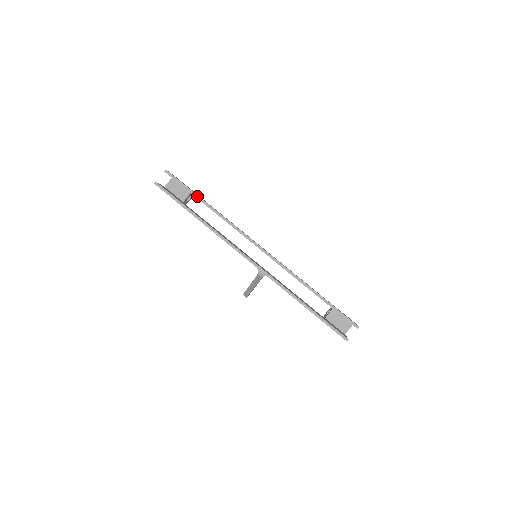
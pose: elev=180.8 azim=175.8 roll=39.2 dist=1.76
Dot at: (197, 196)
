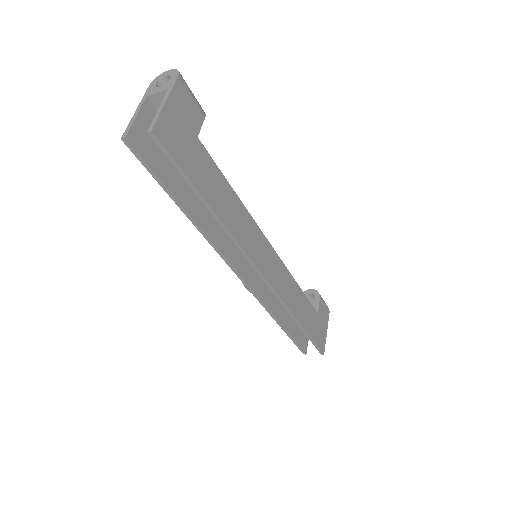
Dot at: (198, 193)
